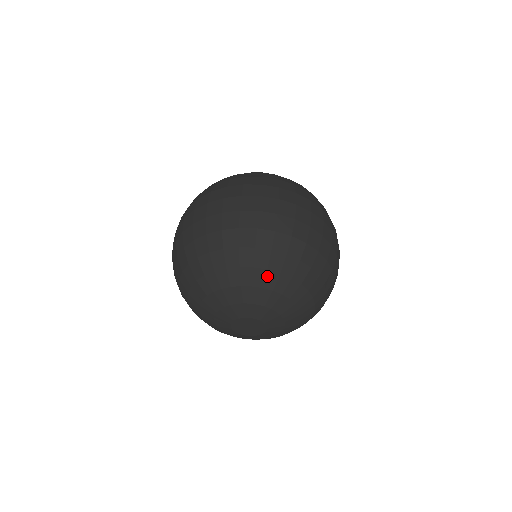
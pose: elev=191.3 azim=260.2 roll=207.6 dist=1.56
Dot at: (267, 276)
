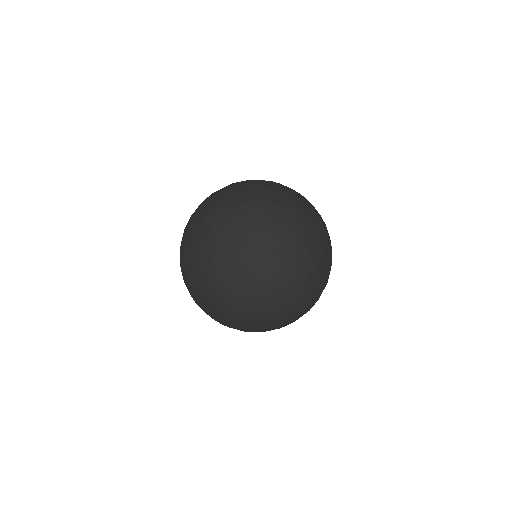
Dot at: (230, 277)
